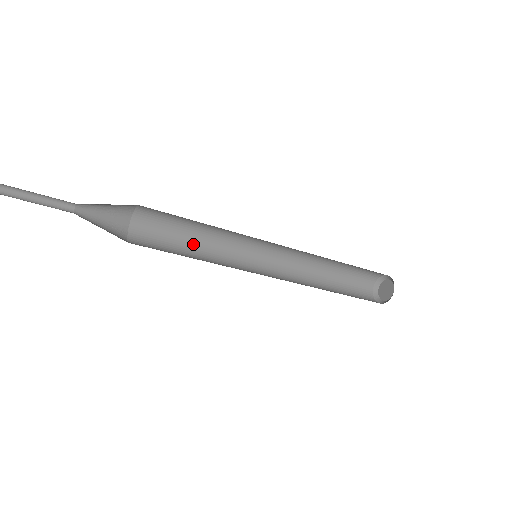
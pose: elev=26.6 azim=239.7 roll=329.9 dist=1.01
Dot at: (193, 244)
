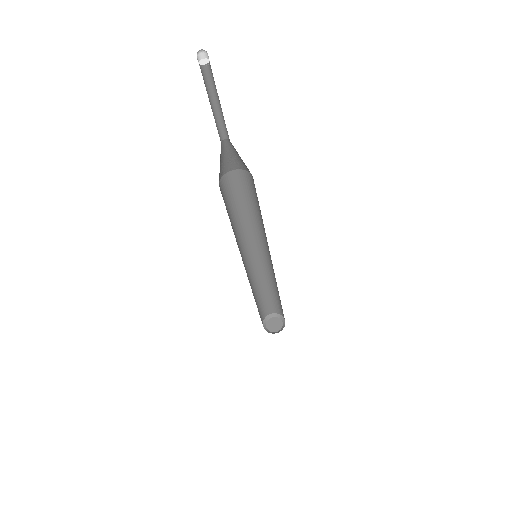
Dot at: (237, 215)
